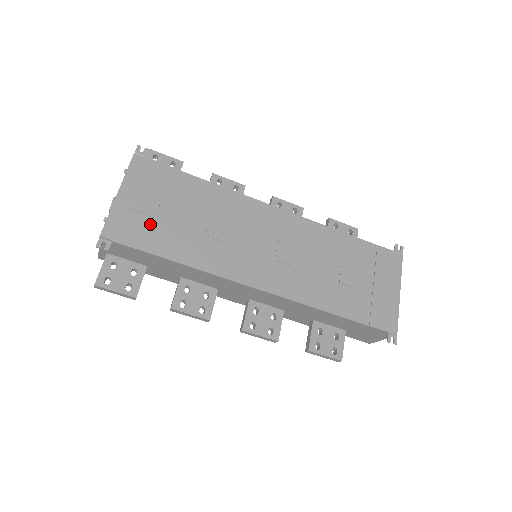
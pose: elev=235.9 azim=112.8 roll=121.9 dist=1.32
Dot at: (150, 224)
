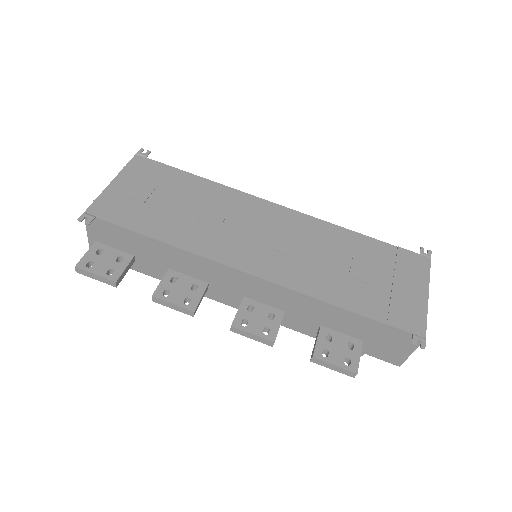
Dot at: (138, 207)
